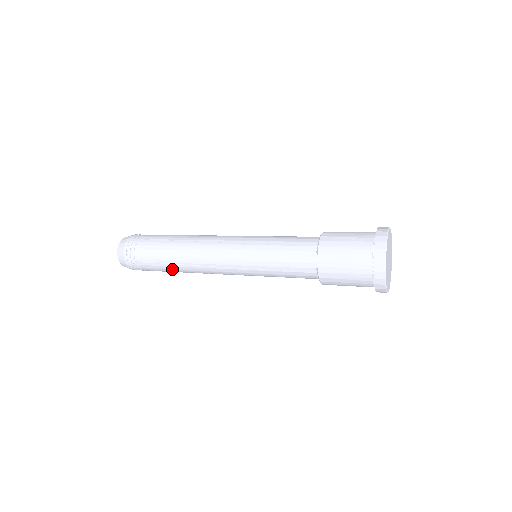
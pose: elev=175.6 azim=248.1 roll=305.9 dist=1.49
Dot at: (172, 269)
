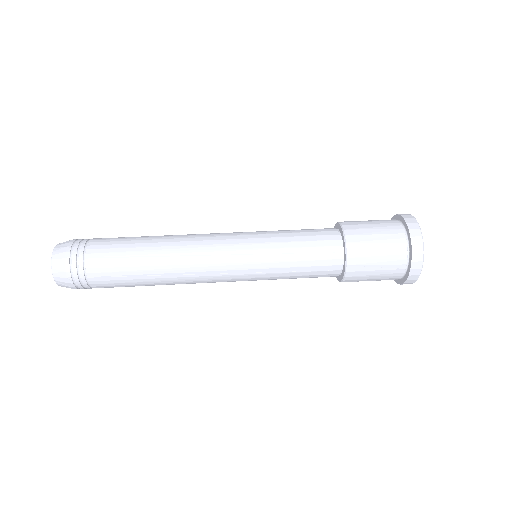
Dot at: occluded
